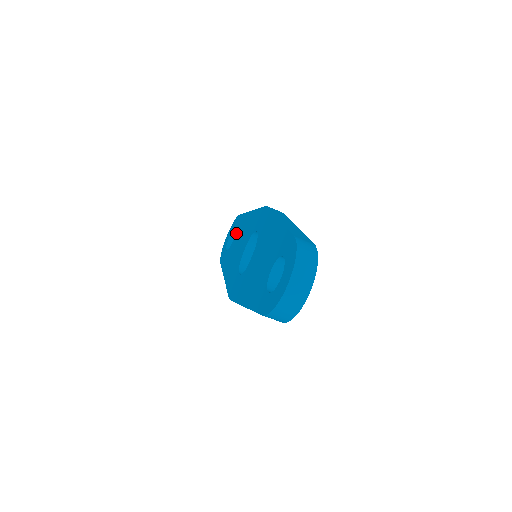
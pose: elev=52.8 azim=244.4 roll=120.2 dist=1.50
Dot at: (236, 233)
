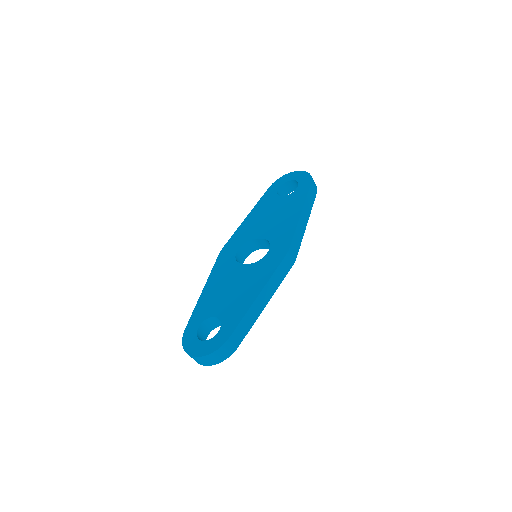
Dot at: (289, 197)
